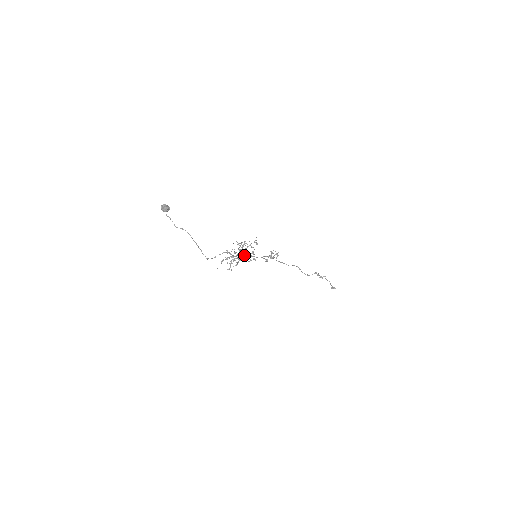
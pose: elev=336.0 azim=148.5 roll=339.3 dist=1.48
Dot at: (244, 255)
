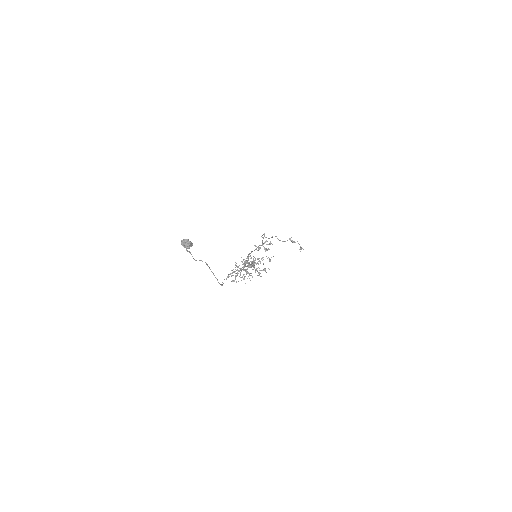
Dot at: (247, 260)
